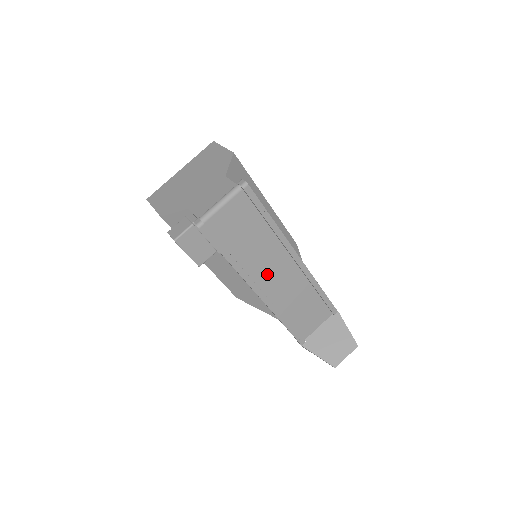
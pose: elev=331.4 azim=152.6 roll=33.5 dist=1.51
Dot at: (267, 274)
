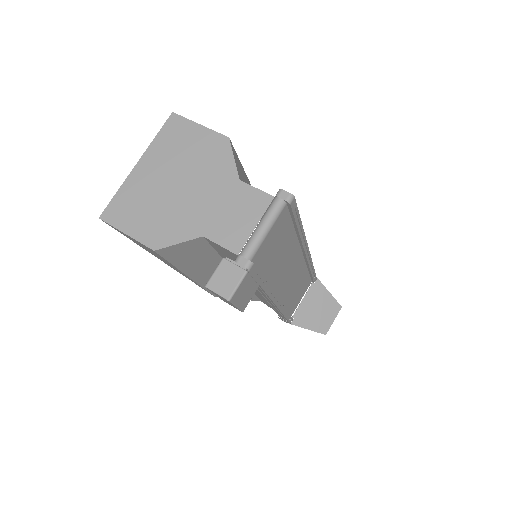
Dot at: (283, 278)
